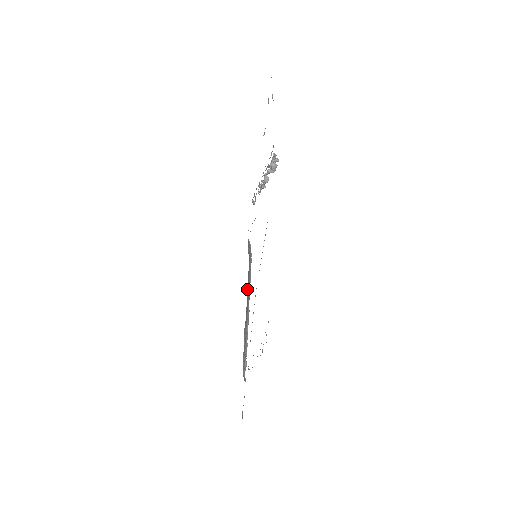
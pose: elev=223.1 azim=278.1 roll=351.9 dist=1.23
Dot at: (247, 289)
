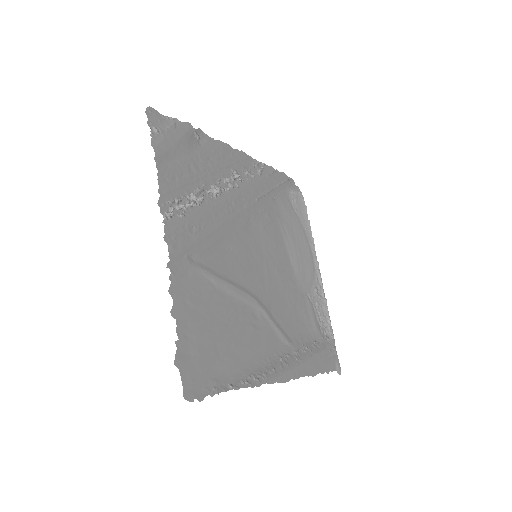
Dot at: (292, 260)
